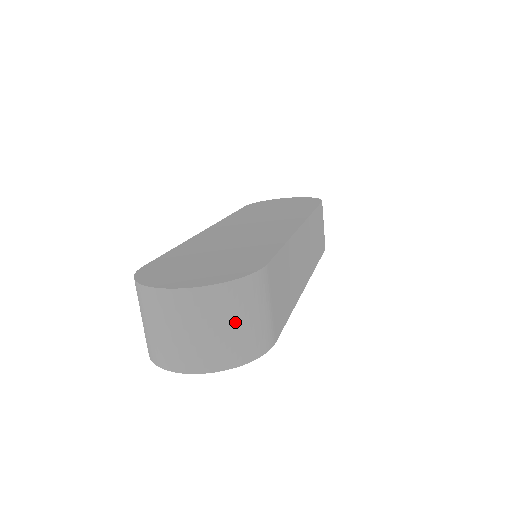
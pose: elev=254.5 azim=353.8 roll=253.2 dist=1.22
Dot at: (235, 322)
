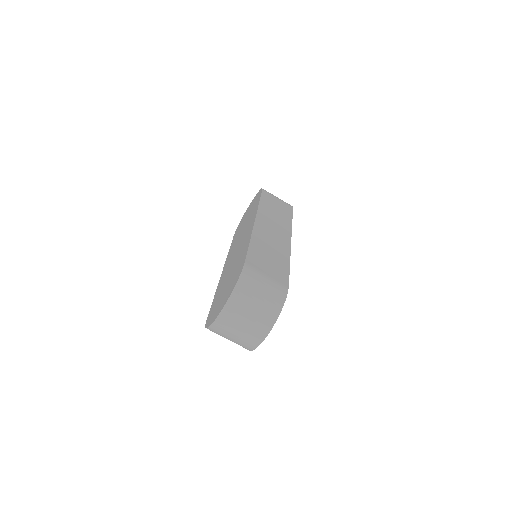
Dot at: (256, 299)
